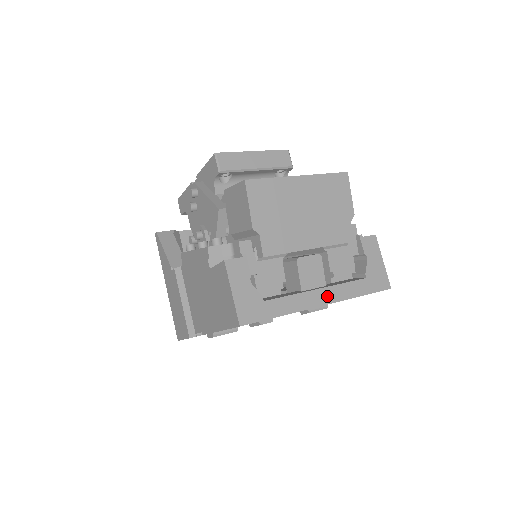
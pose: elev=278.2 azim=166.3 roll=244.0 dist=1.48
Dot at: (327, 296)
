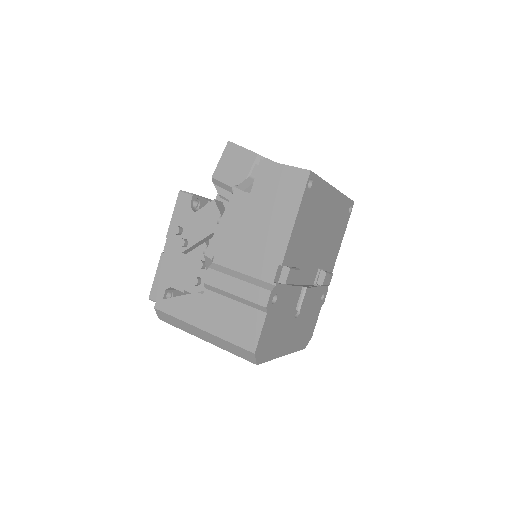
Dot at: occluded
